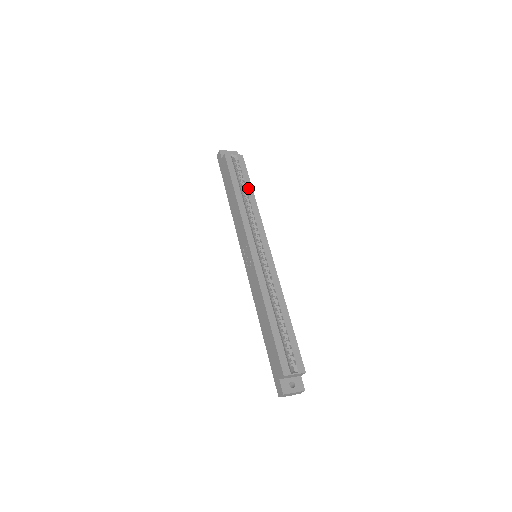
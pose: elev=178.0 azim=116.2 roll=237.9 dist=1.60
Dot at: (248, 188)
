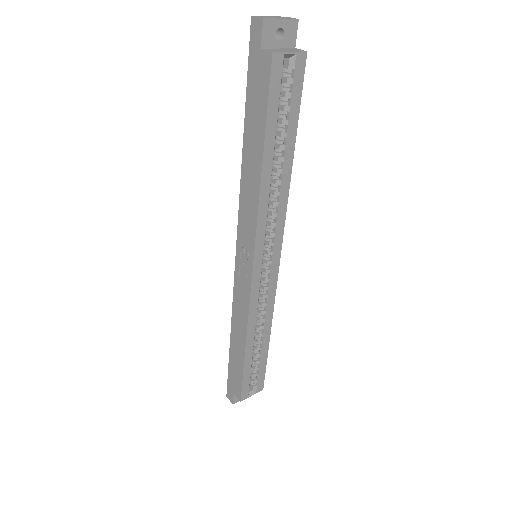
Dot at: (288, 145)
